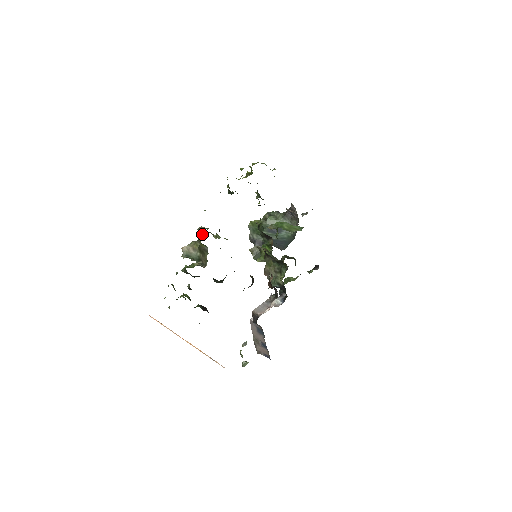
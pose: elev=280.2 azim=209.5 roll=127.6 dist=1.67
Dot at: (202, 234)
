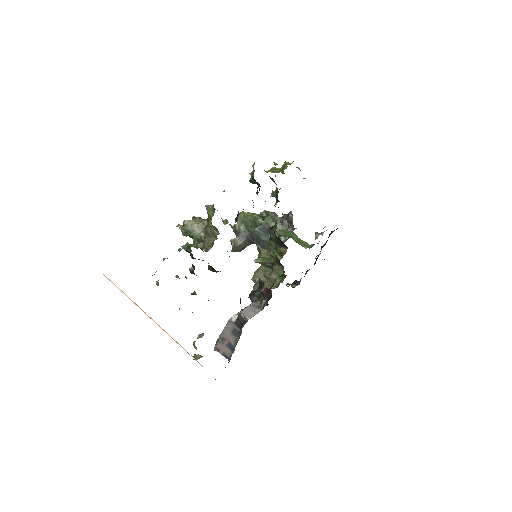
Dot at: occluded
